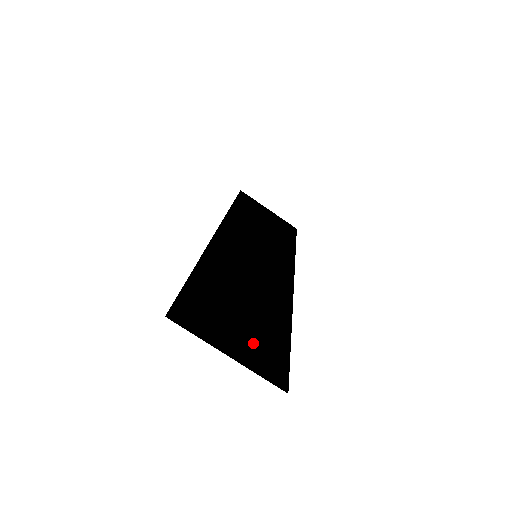
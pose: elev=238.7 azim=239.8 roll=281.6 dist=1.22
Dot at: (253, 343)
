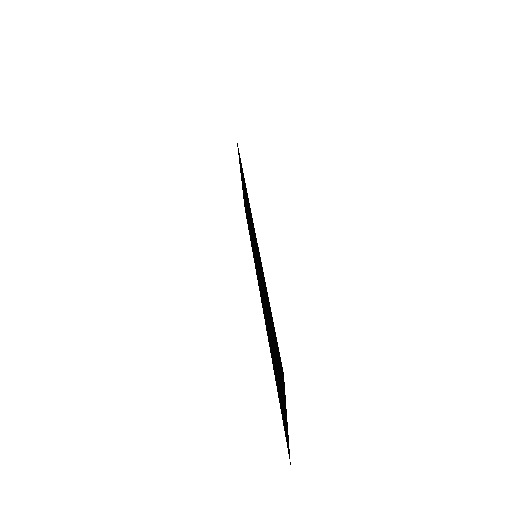
Dot at: (281, 399)
